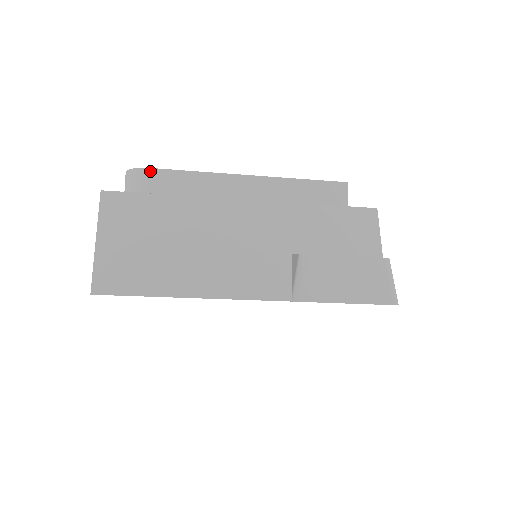
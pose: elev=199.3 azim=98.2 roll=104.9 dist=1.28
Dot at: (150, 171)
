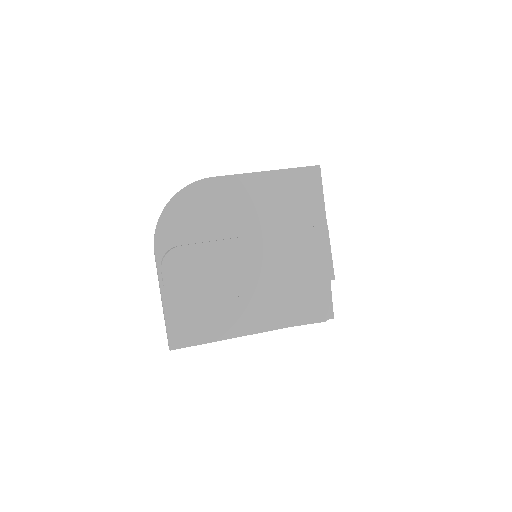
Dot at: occluded
